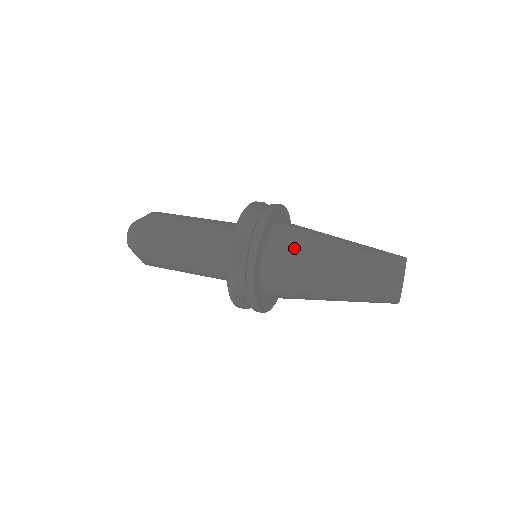
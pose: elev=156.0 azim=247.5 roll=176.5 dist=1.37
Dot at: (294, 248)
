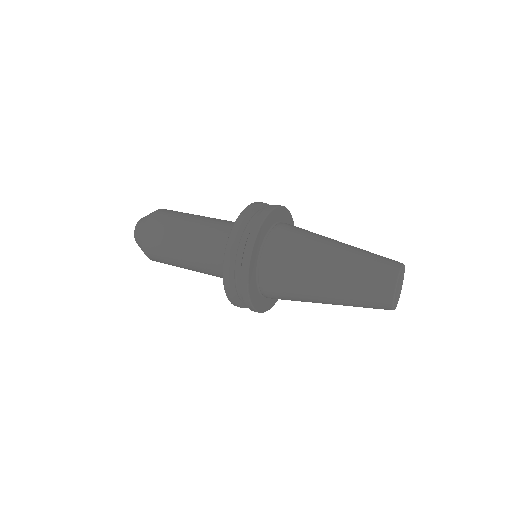
Dot at: (296, 236)
